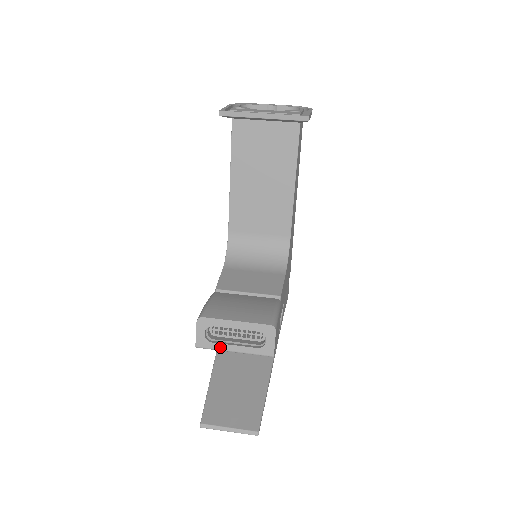
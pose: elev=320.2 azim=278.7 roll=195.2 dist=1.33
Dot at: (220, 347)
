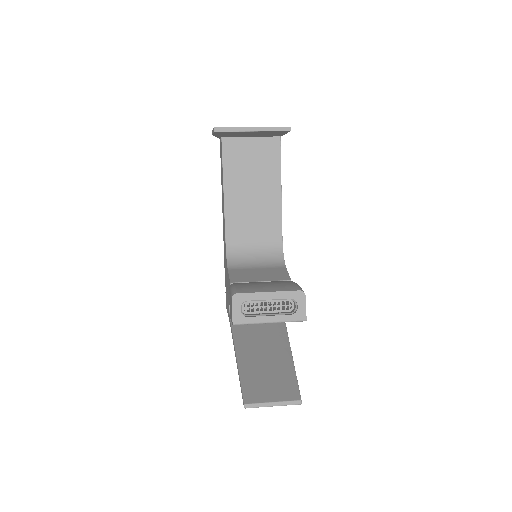
Dot at: (256, 320)
